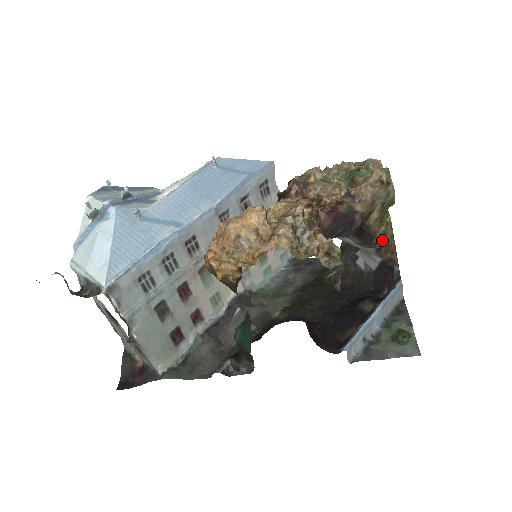
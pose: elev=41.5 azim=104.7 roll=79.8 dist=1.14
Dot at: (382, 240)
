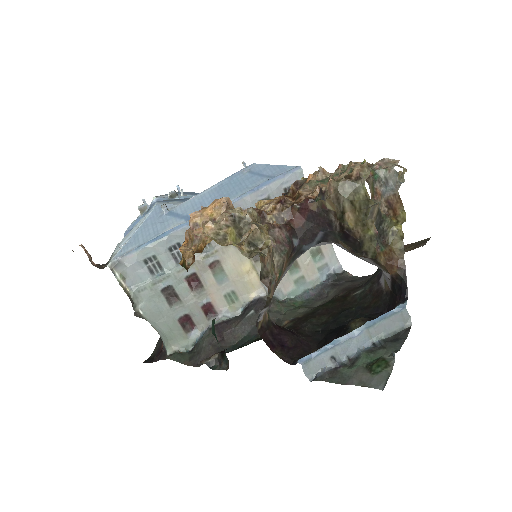
Dot at: (373, 248)
